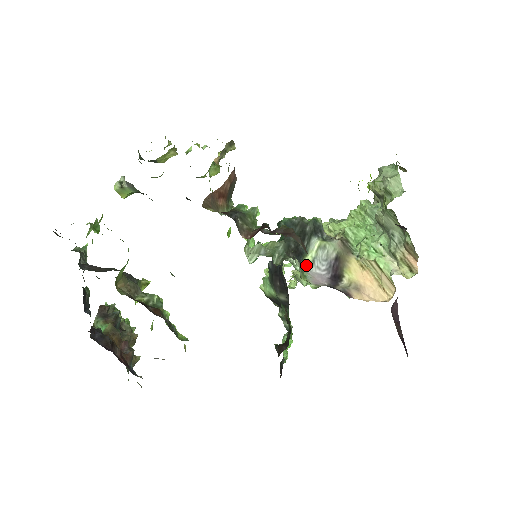
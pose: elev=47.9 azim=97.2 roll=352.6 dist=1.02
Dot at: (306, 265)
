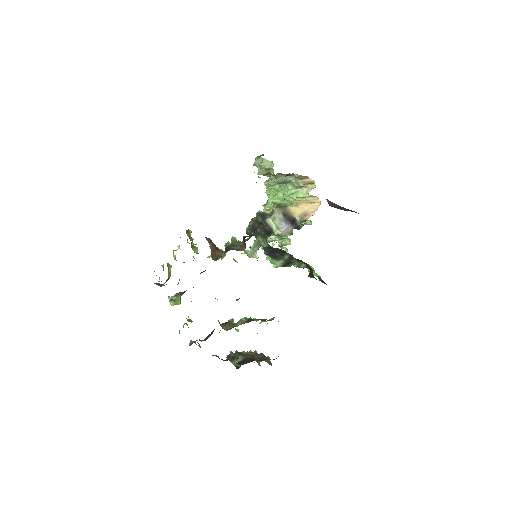
Dot at: (277, 232)
